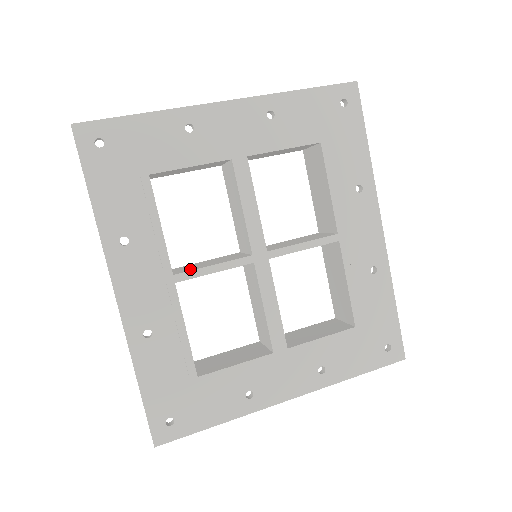
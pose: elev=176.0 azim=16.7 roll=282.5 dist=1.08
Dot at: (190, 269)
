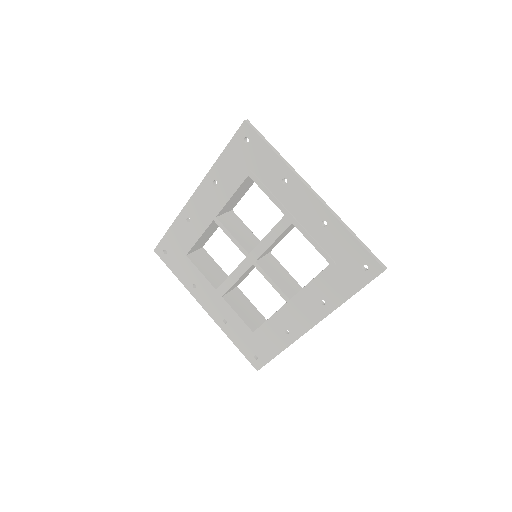
Dot at: (226, 224)
